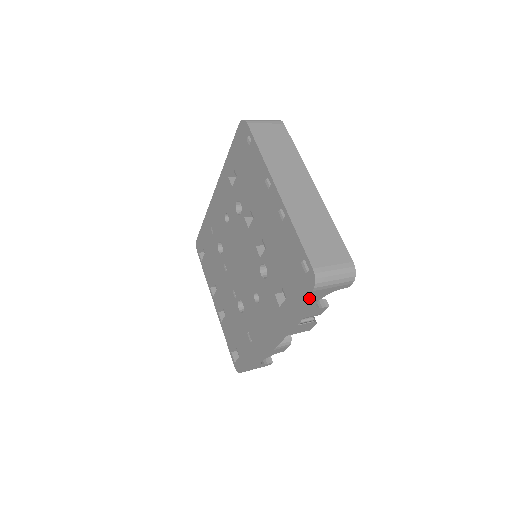
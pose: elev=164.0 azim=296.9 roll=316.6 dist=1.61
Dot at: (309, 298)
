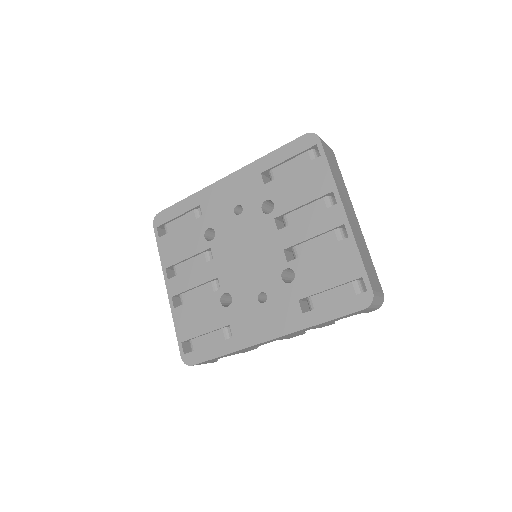
Dot at: (351, 314)
